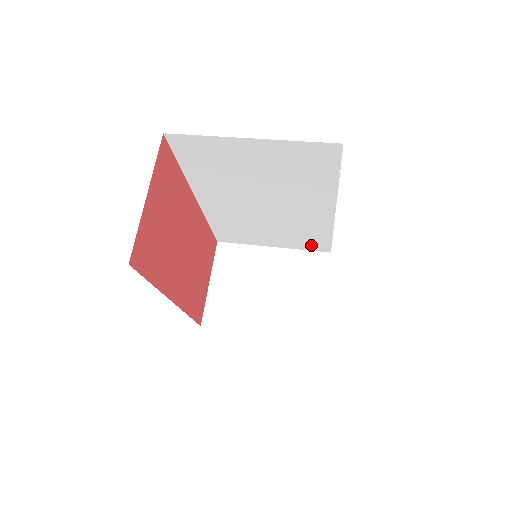
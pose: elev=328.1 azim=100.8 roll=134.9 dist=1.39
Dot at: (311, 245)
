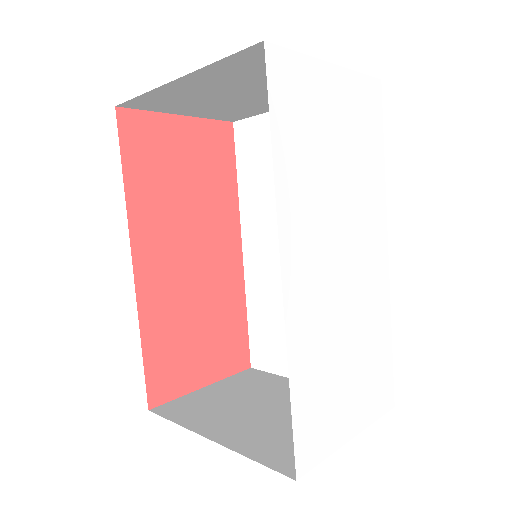
Dot at: occluded
